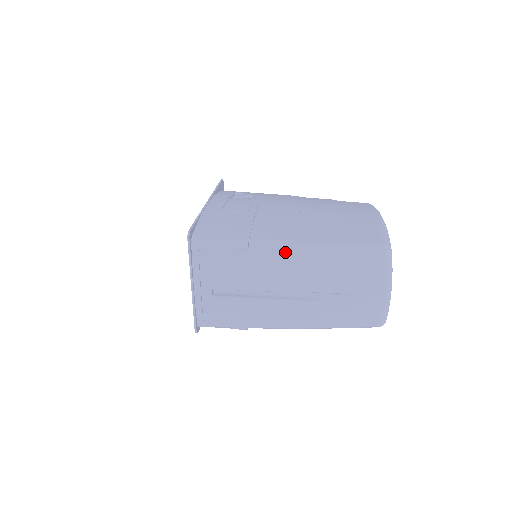
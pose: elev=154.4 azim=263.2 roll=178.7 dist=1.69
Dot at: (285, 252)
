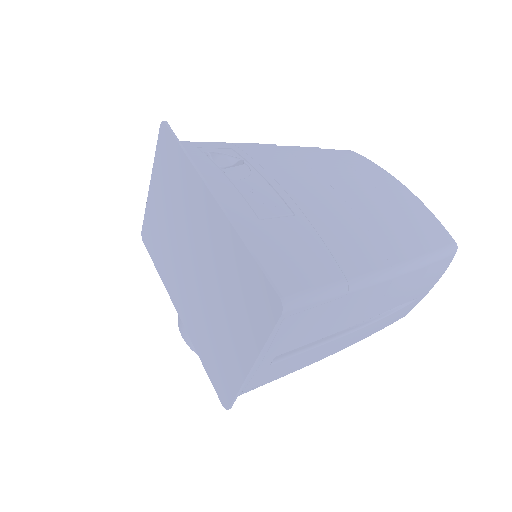
Dot at: (382, 285)
